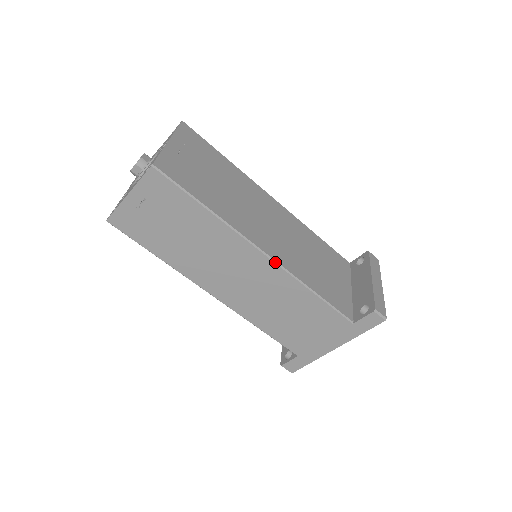
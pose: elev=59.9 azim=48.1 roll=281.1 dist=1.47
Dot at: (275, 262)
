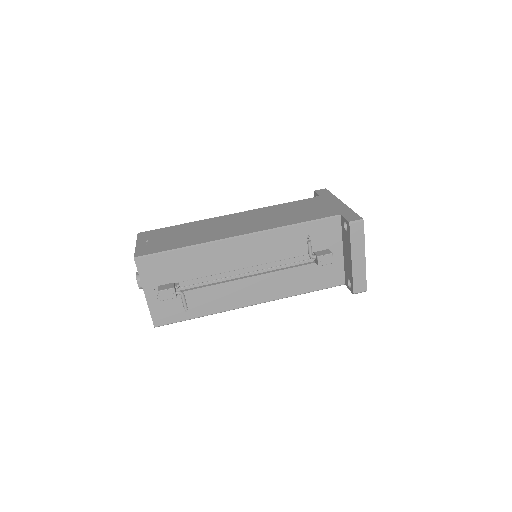
Dot at: (242, 212)
